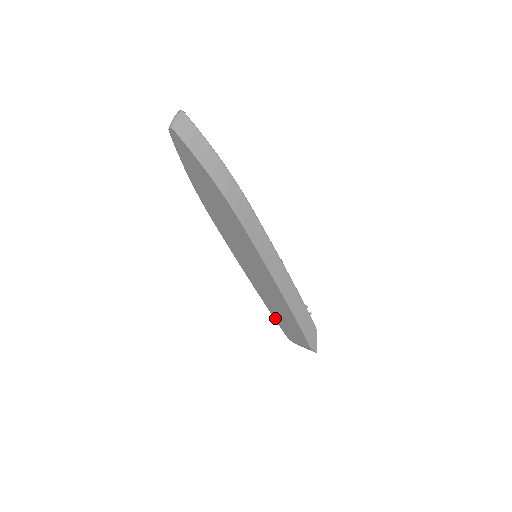
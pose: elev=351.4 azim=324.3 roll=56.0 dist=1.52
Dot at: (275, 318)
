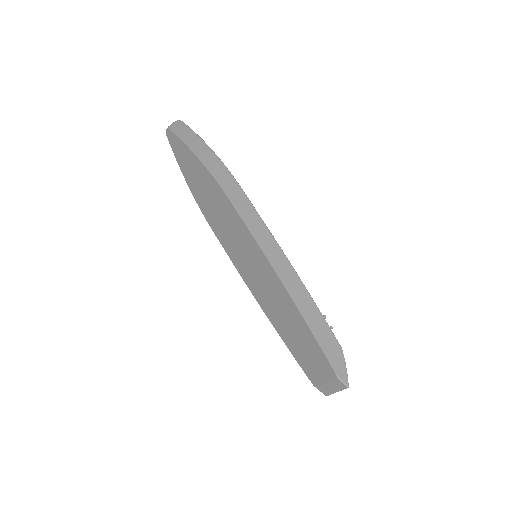
Dot at: (292, 352)
